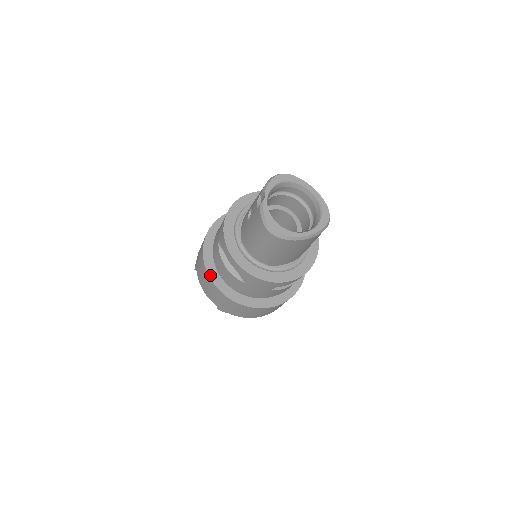
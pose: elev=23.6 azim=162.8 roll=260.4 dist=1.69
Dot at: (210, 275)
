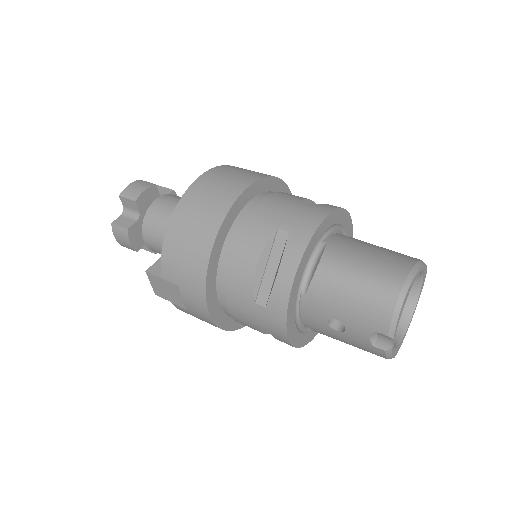
Dot at: (230, 329)
